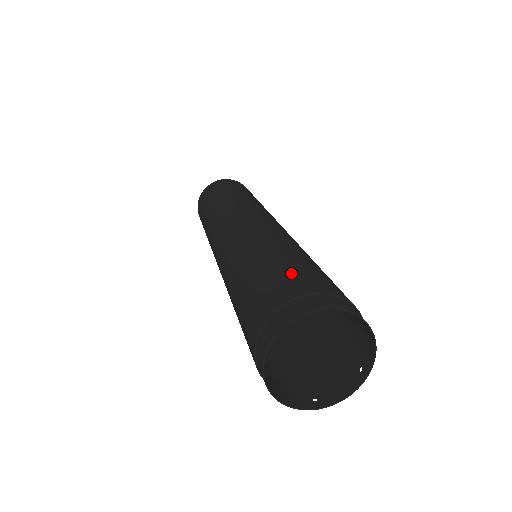
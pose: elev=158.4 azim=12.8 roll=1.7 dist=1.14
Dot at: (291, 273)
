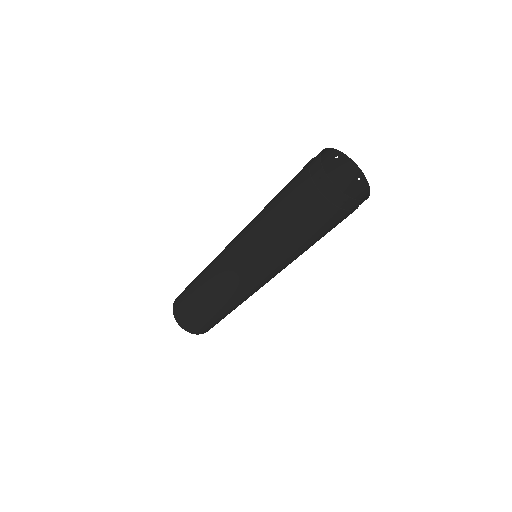
Dot at: occluded
